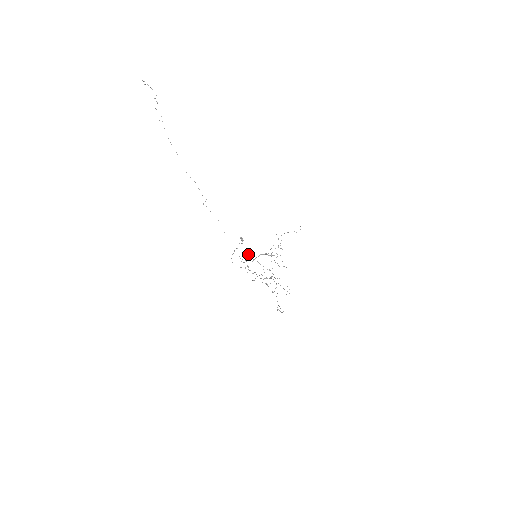
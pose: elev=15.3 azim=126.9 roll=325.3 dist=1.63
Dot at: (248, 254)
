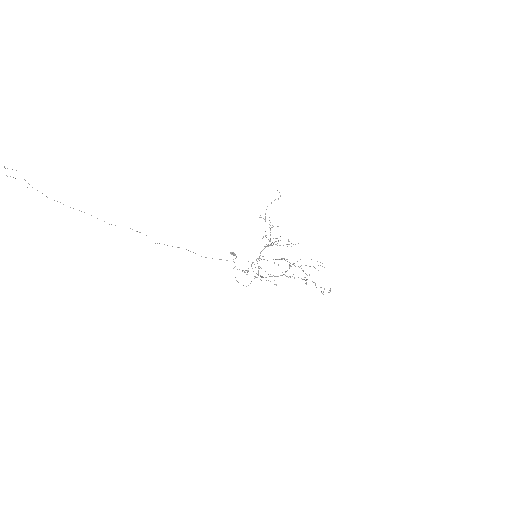
Dot at: occluded
